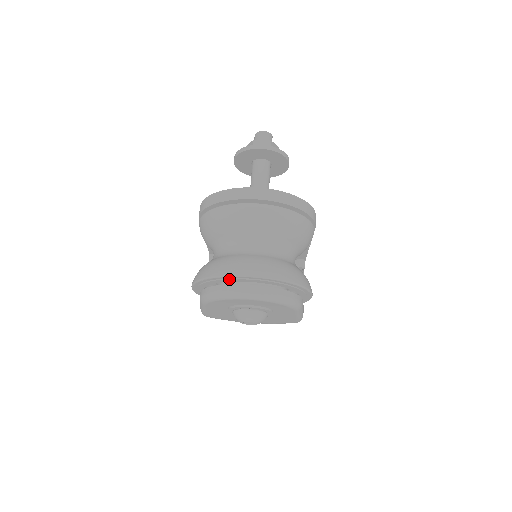
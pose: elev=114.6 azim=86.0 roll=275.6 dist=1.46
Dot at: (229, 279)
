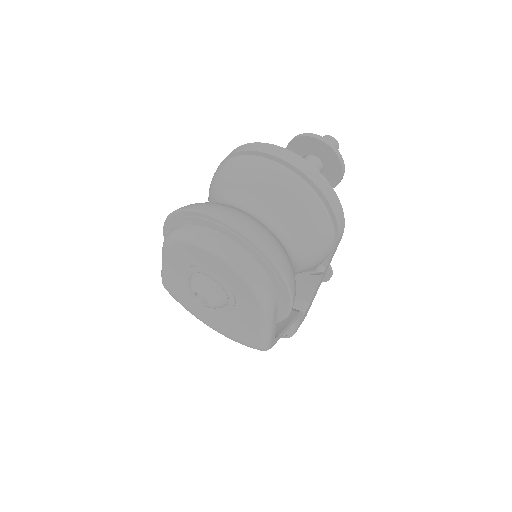
Dot at: (204, 219)
